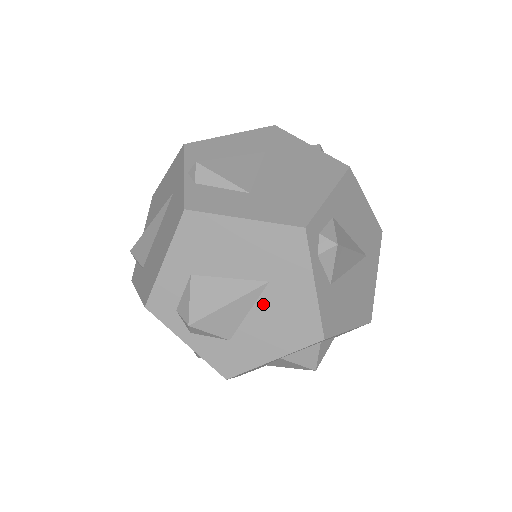
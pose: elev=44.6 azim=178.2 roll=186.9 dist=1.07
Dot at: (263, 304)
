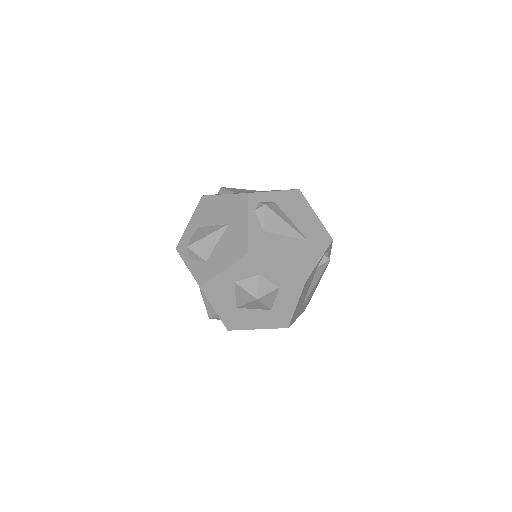
Dot at: (224, 237)
